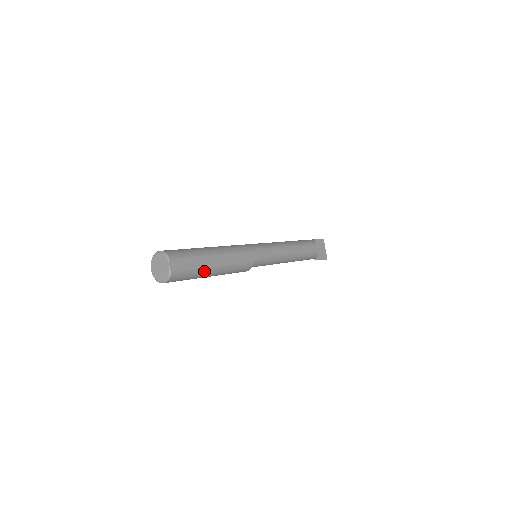
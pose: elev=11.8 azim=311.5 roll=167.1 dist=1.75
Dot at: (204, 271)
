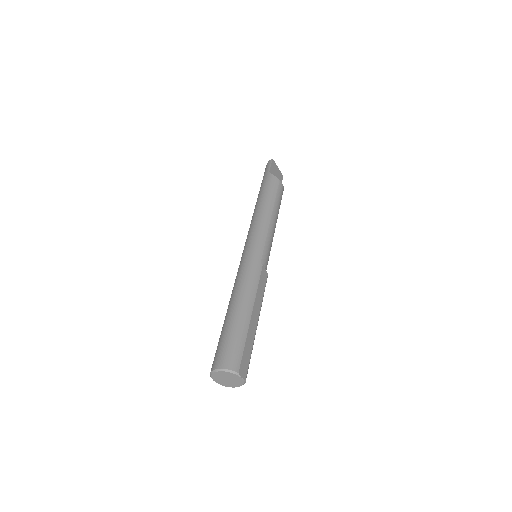
Dot at: (254, 339)
